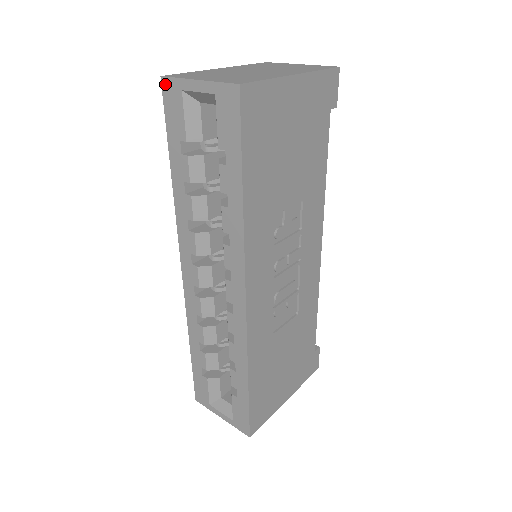
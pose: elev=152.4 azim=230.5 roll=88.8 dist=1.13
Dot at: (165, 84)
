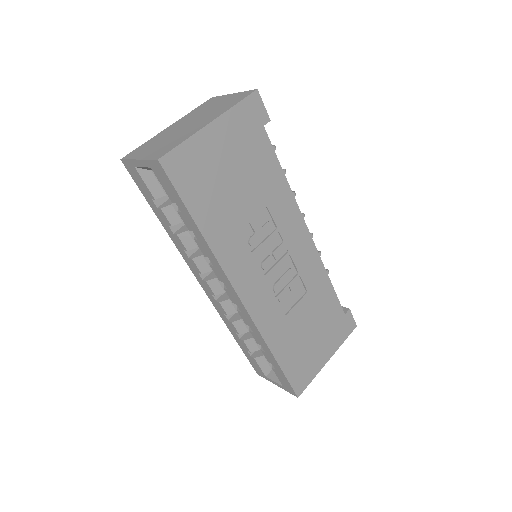
Dot at: (125, 164)
